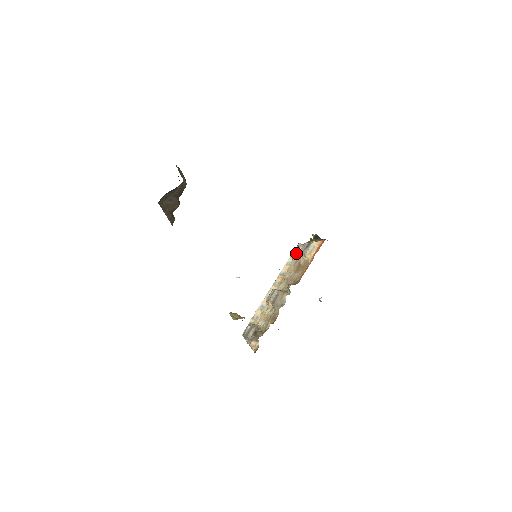
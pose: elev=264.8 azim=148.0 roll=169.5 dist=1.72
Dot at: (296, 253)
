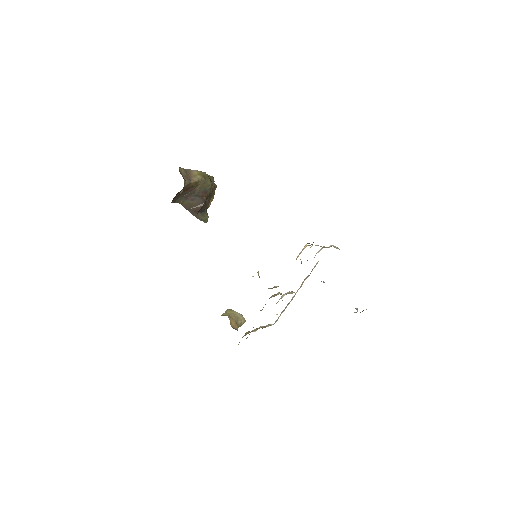
Dot at: occluded
